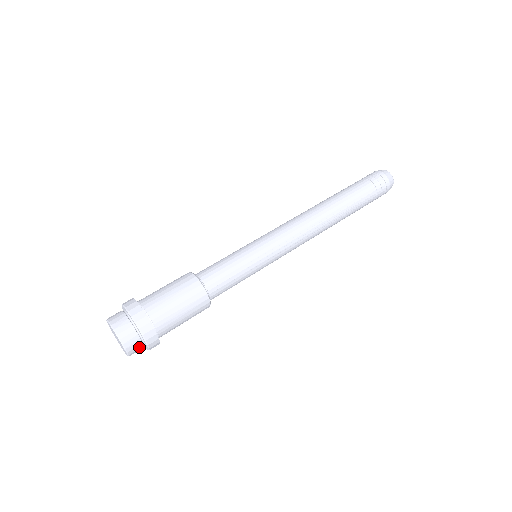
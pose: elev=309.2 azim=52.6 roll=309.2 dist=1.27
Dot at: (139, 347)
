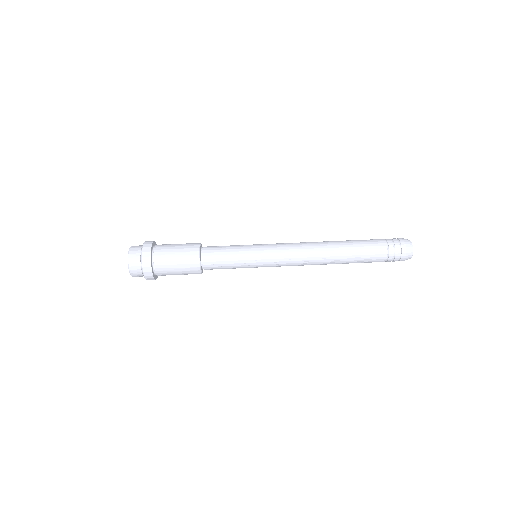
Dot at: (141, 276)
